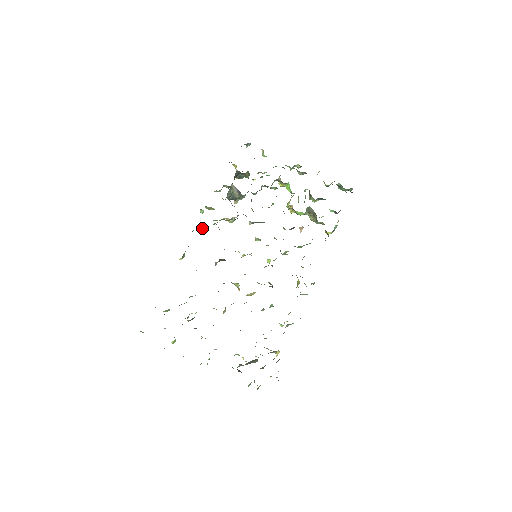
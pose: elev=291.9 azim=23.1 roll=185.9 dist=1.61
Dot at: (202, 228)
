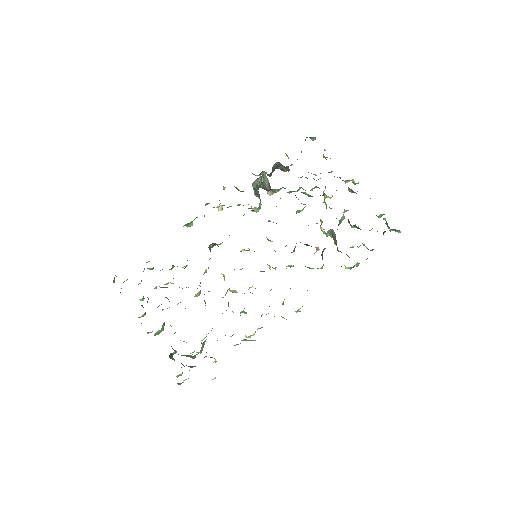
Dot at: (219, 205)
